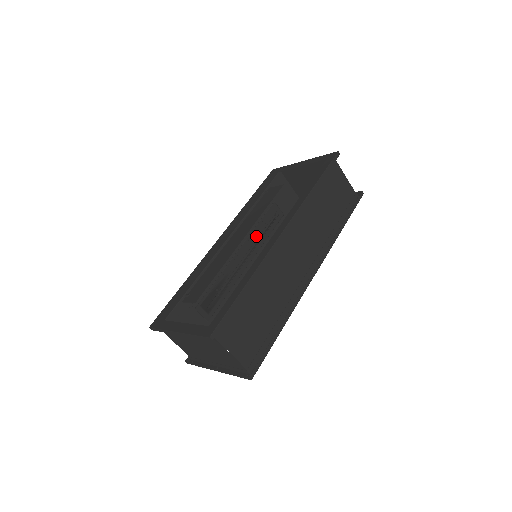
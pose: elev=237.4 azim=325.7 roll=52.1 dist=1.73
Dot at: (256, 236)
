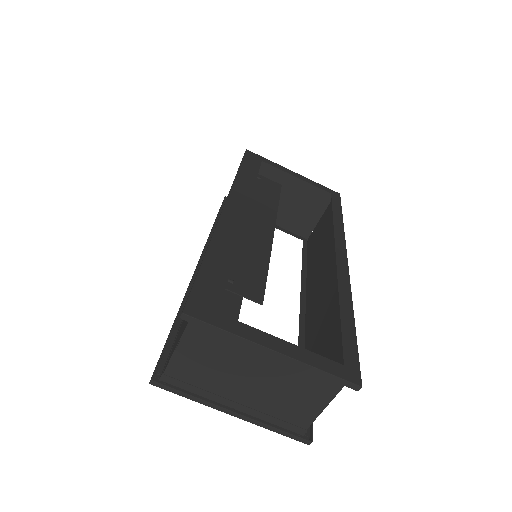
Dot at: occluded
